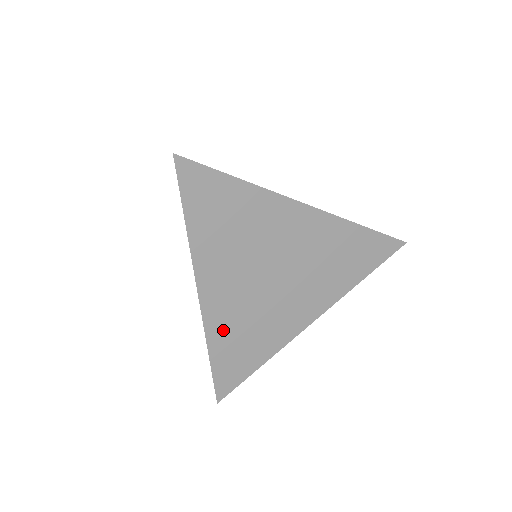
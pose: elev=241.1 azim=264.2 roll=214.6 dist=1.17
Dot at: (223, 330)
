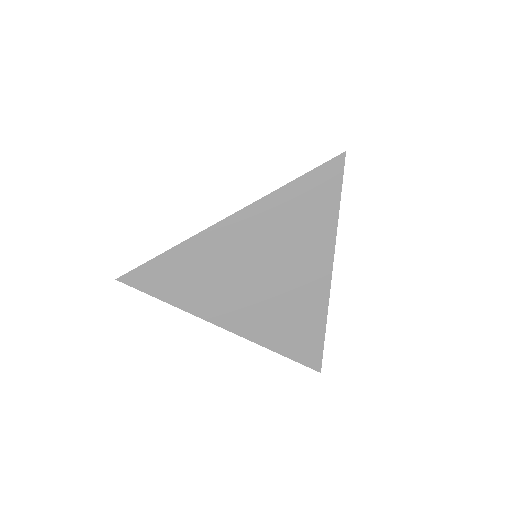
Dot at: (269, 333)
